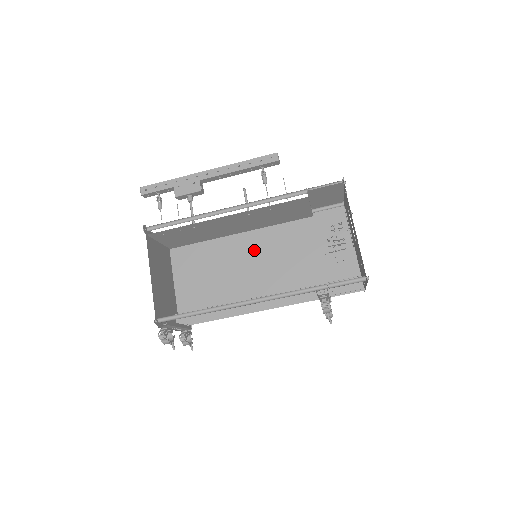
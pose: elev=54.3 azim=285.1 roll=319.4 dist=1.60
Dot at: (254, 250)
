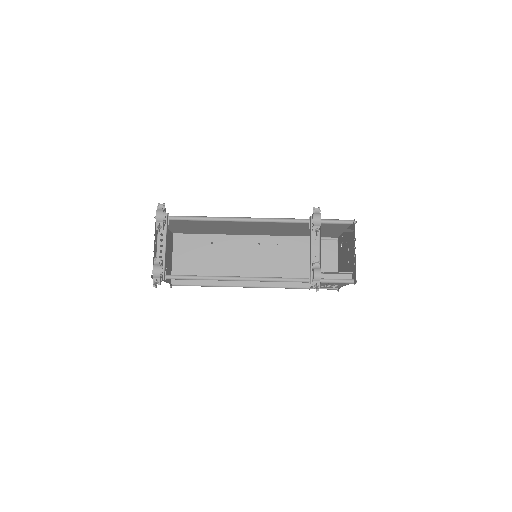
Dot at: occluded
